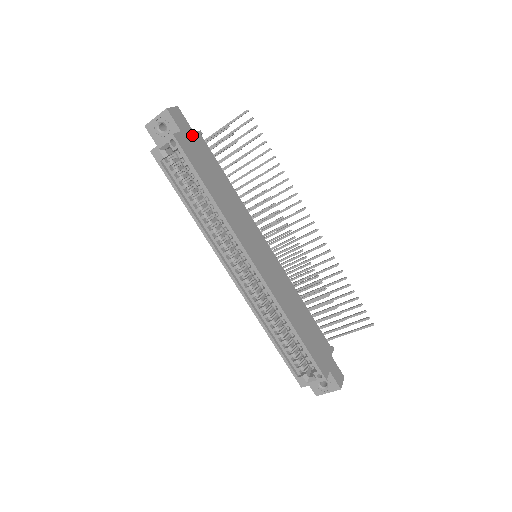
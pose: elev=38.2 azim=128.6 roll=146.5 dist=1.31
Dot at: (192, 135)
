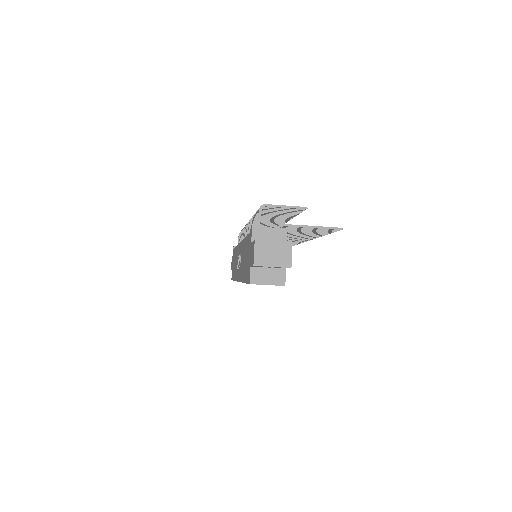
Dot at: occluded
